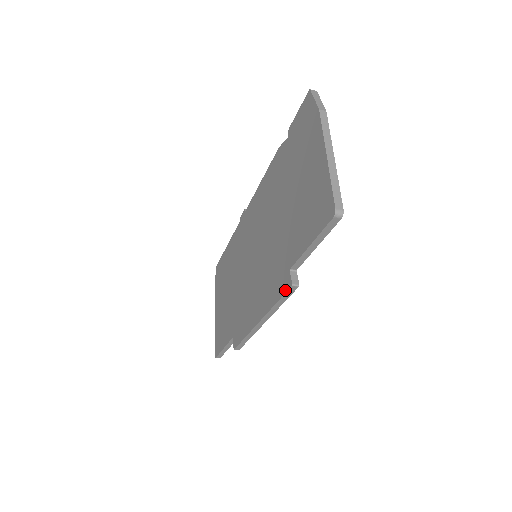
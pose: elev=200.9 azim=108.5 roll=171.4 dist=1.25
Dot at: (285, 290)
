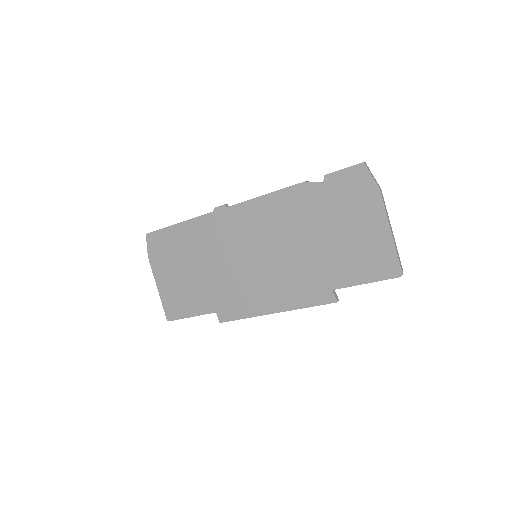
Dot at: (326, 302)
